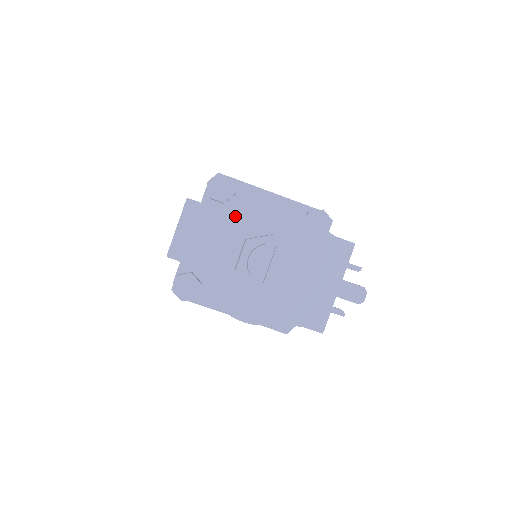
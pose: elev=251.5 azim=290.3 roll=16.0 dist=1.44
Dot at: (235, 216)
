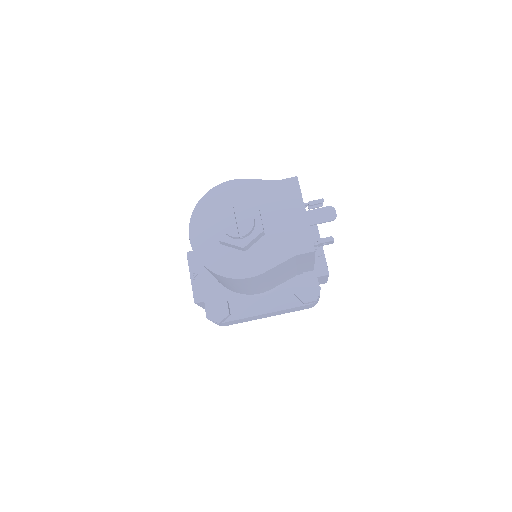
Dot at: (201, 210)
